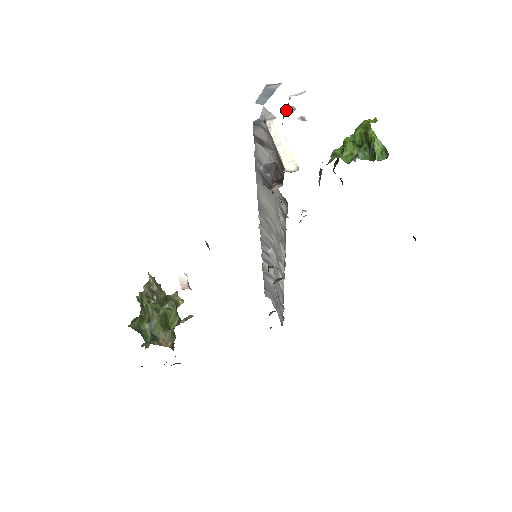
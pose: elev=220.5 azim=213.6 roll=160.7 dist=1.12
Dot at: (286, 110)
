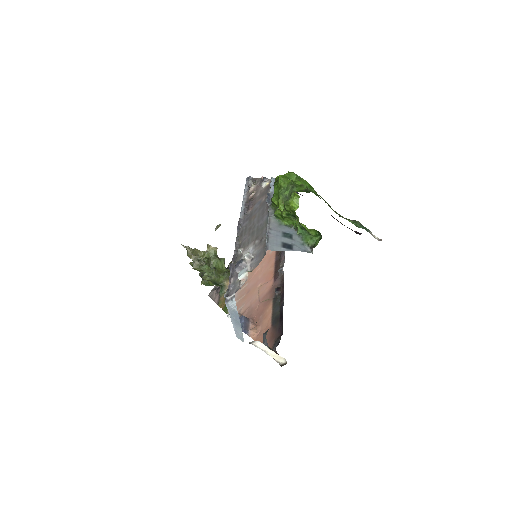
Dot at: (238, 272)
